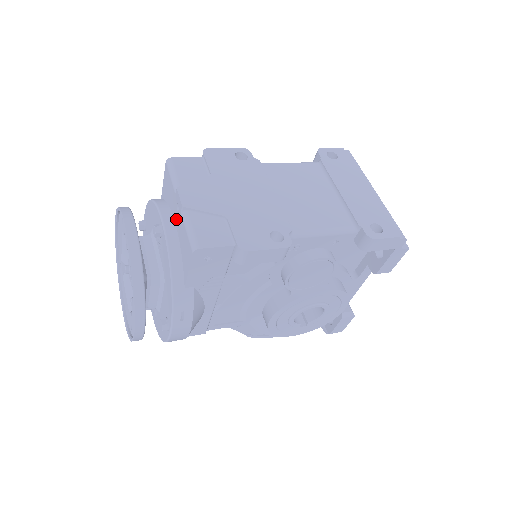
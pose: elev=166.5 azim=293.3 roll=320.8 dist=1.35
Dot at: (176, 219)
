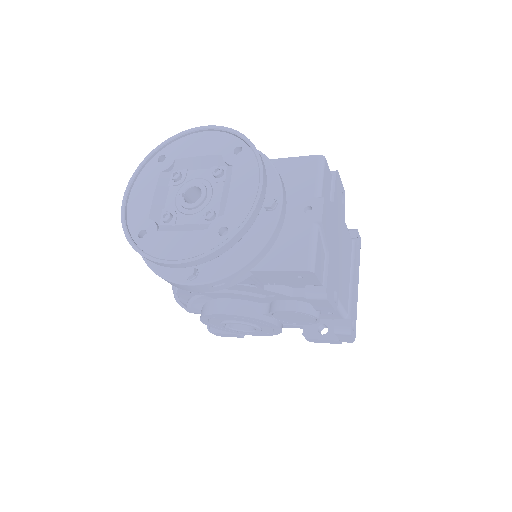
Dot at: (293, 213)
